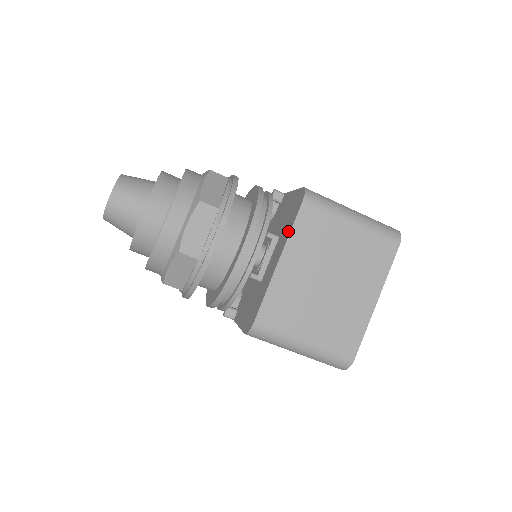
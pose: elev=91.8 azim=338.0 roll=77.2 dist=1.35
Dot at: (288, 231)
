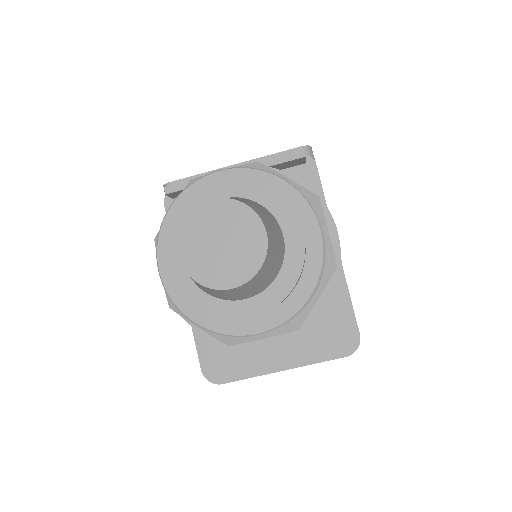
Dot at: (313, 357)
